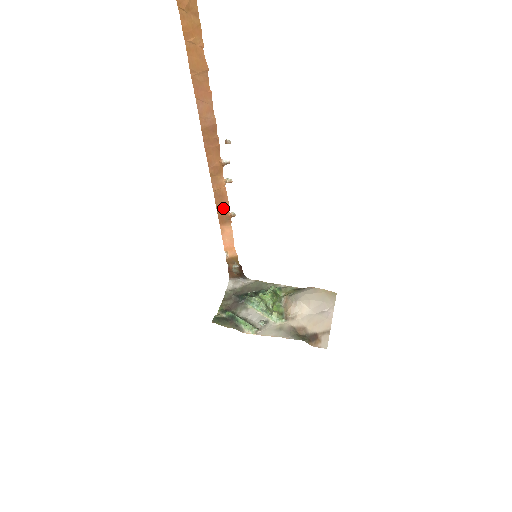
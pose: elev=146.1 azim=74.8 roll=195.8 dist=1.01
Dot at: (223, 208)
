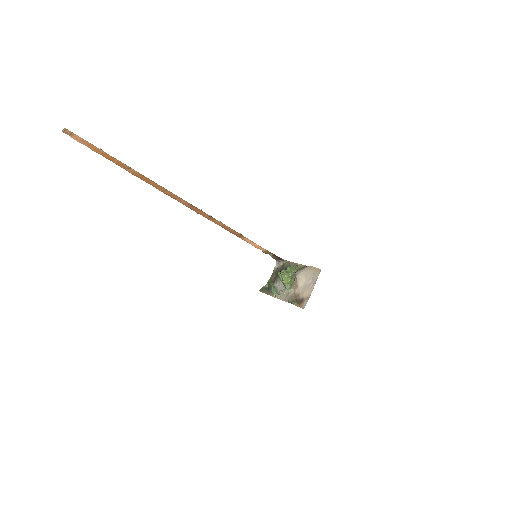
Dot at: (233, 232)
